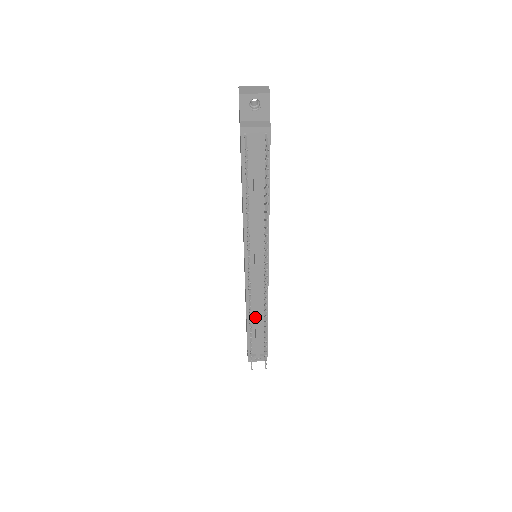
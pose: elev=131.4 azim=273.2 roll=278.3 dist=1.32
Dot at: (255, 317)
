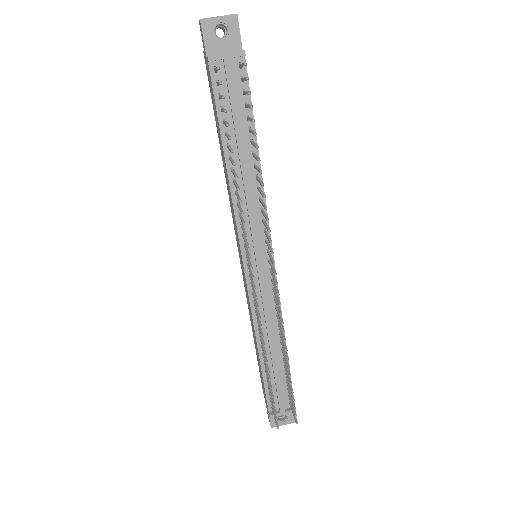
Dot at: (269, 346)
